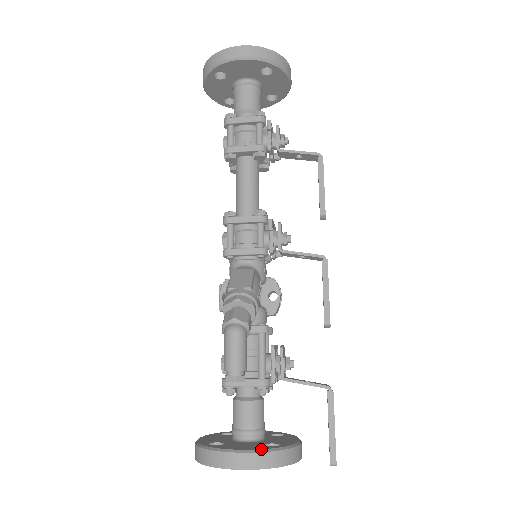
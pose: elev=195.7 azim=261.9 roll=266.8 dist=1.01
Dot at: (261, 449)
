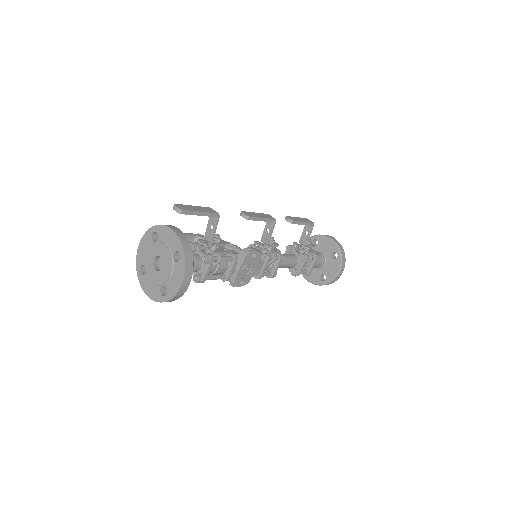
Dot at: occluded
